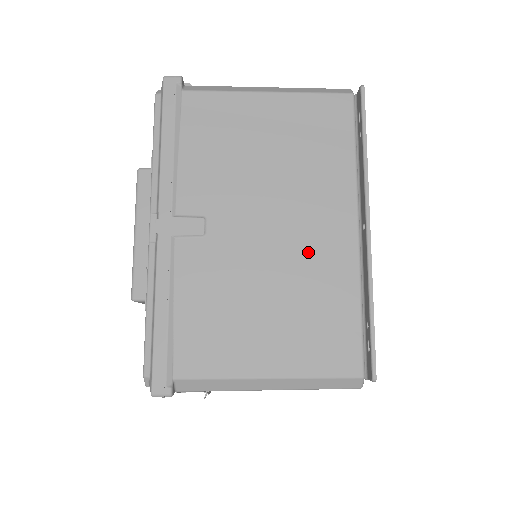
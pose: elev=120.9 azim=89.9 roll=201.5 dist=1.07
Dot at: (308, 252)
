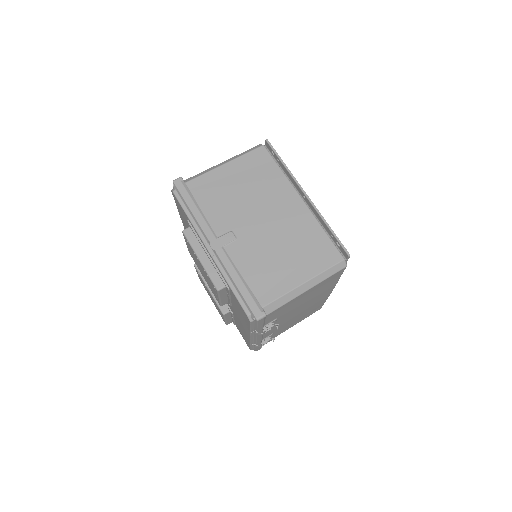
Dot at: (287, 221)
